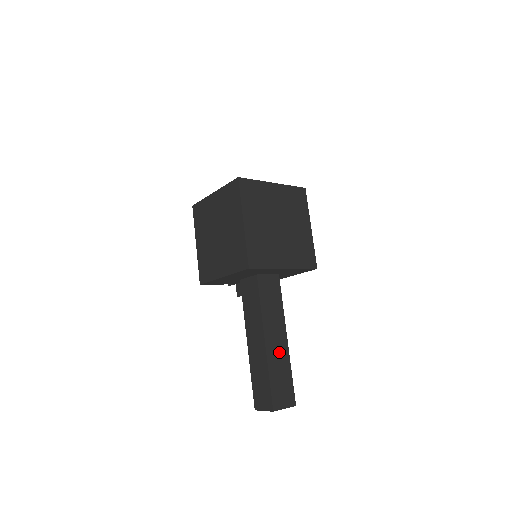
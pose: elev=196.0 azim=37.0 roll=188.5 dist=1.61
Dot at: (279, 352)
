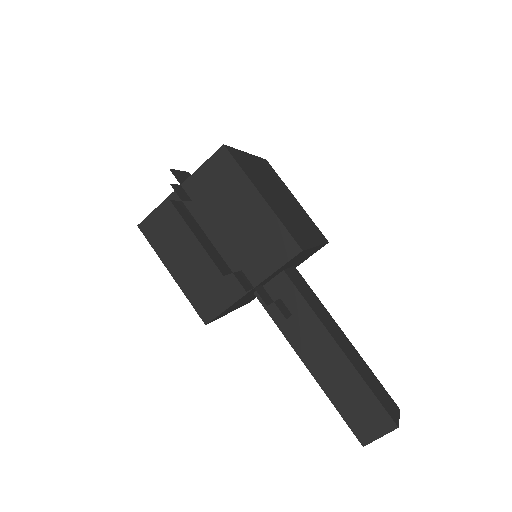
Dot at: (335, 371)
